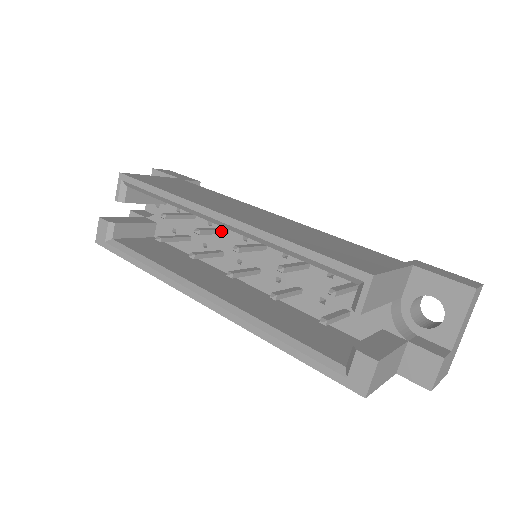
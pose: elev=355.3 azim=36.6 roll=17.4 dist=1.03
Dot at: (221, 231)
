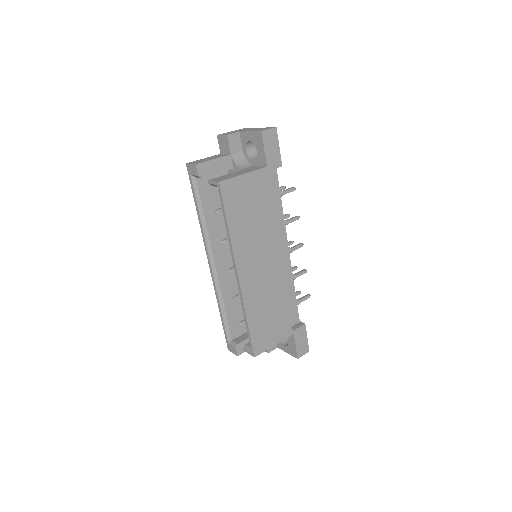
Dot at: occluded
